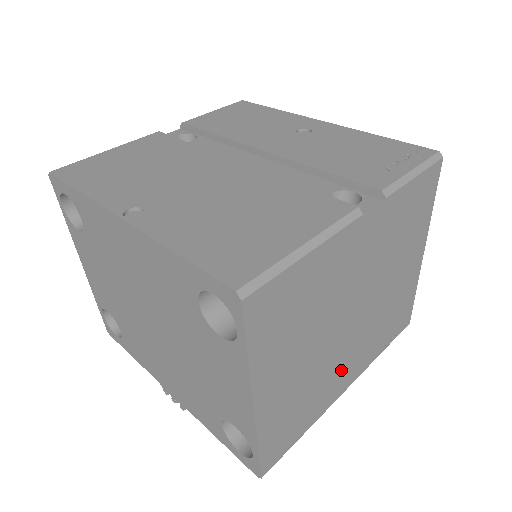
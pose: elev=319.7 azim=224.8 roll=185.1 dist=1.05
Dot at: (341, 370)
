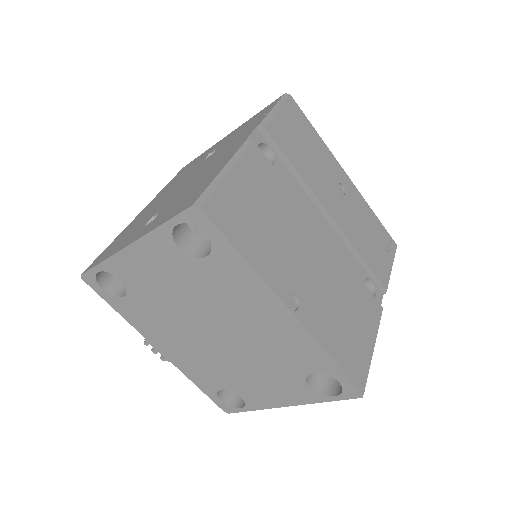
Dot at: occluded
